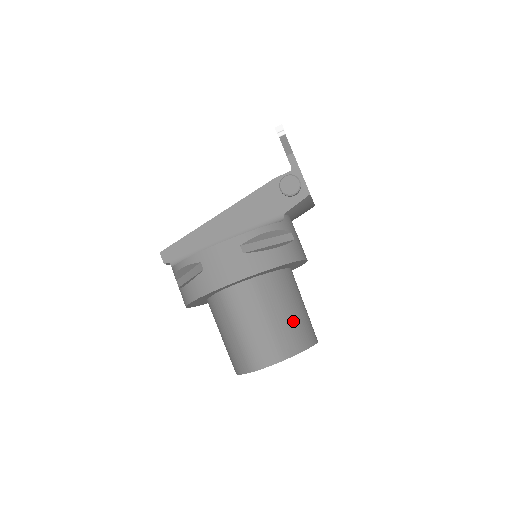
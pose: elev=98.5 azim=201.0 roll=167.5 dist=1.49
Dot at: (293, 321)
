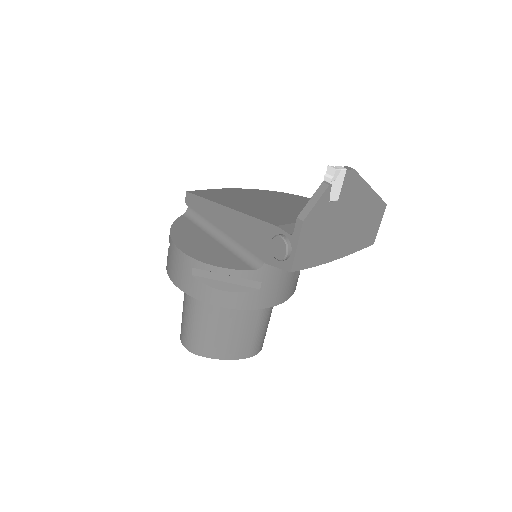
Dot at: (225, 337)
